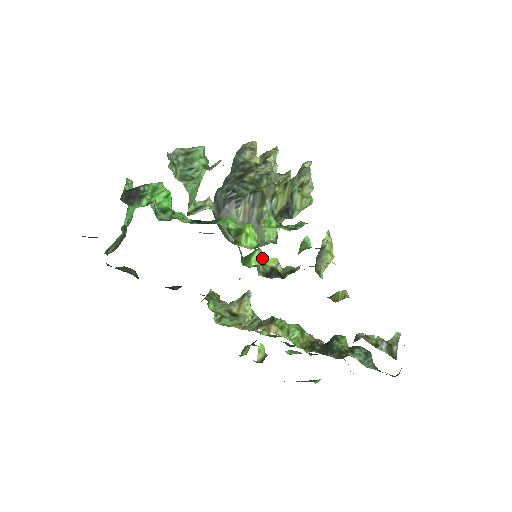
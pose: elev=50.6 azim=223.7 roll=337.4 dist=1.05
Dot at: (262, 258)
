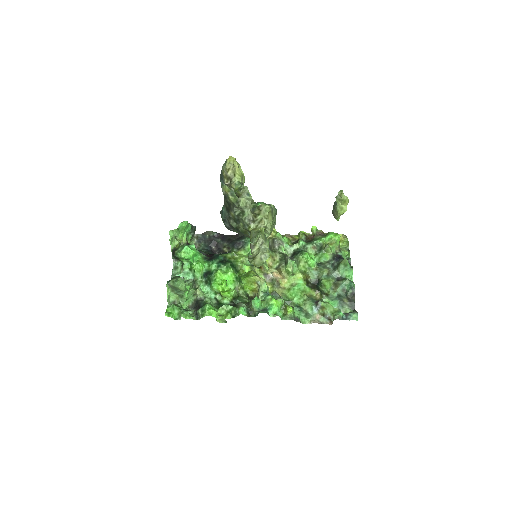
Dot at: (247, 282)
